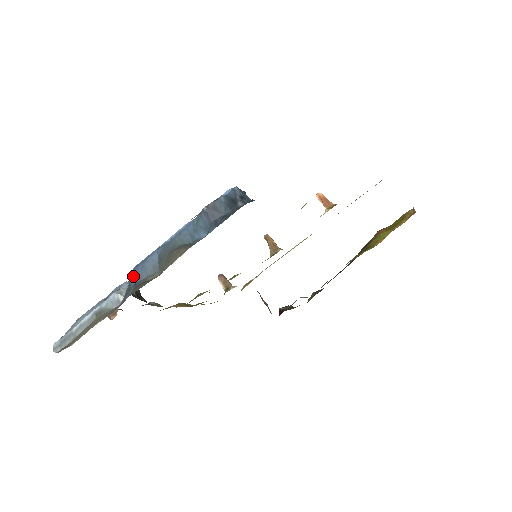
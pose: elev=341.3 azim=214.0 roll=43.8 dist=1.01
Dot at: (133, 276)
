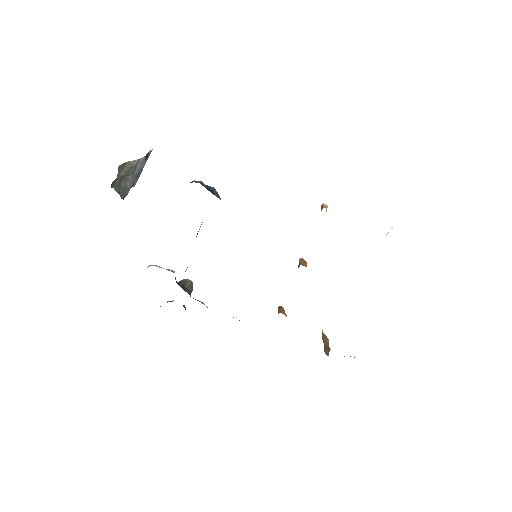
Dot at: occluded
